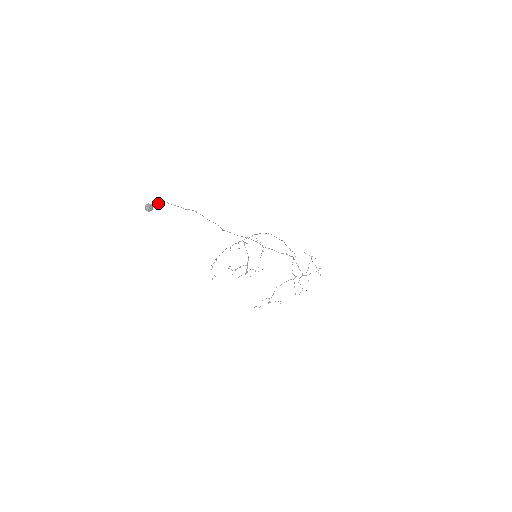
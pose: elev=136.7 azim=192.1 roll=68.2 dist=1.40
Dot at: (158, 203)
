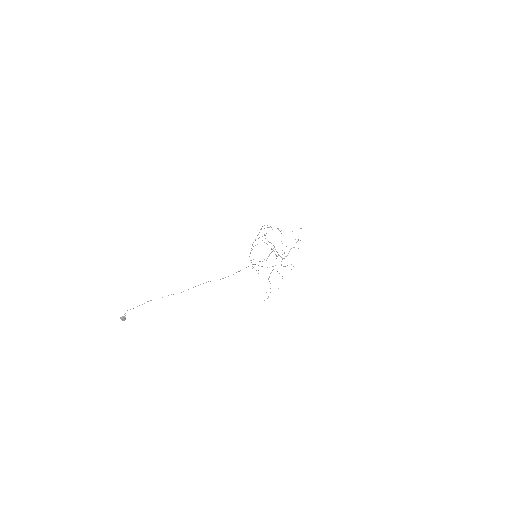
Dot at: occluded
